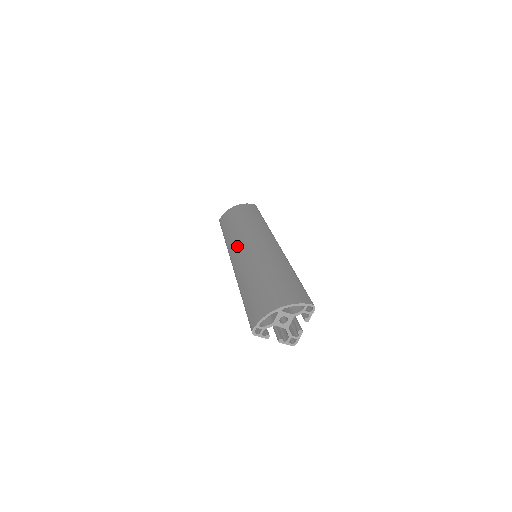
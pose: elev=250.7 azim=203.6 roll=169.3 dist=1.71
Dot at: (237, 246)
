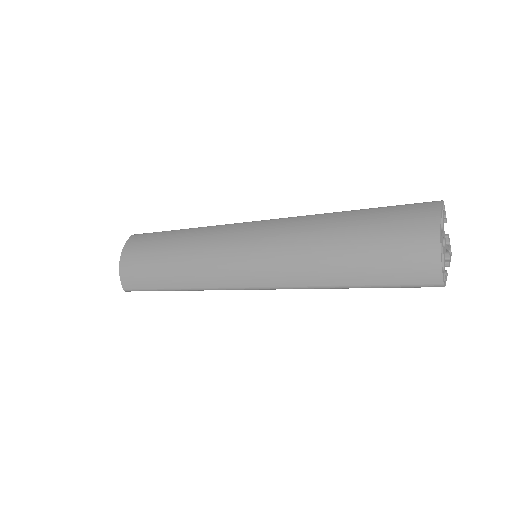
Dot at: (230, 272)
